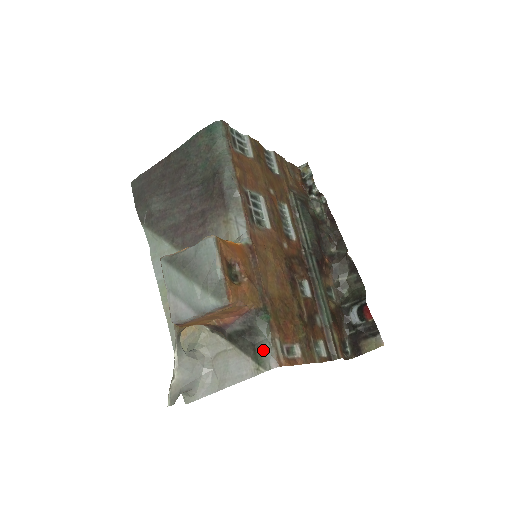
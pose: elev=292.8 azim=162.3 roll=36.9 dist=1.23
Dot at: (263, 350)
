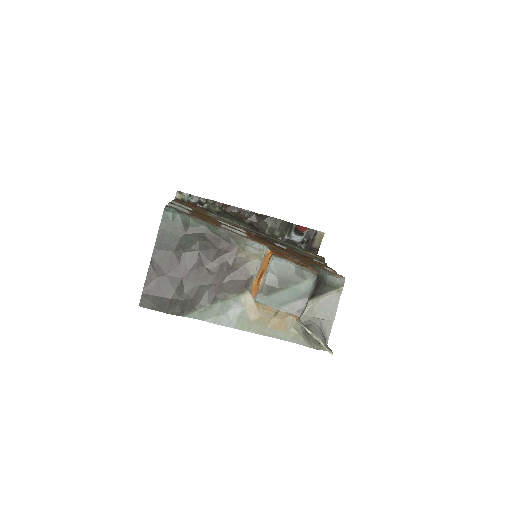
Dot at: (332, 281)
